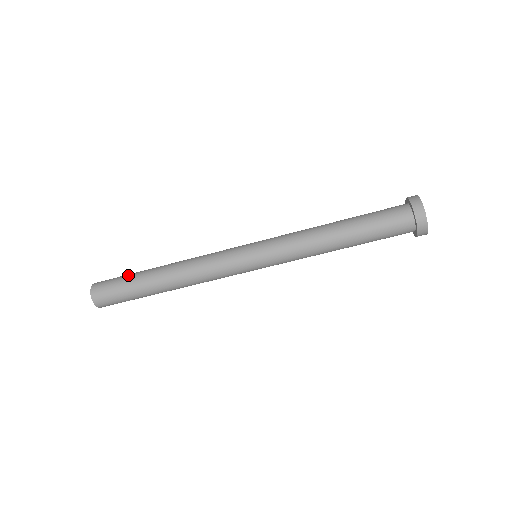
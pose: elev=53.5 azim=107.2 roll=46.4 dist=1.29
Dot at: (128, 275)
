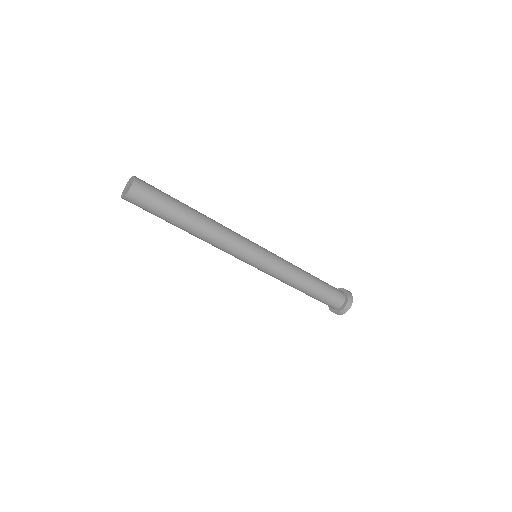
Dot at: (169, 195)
